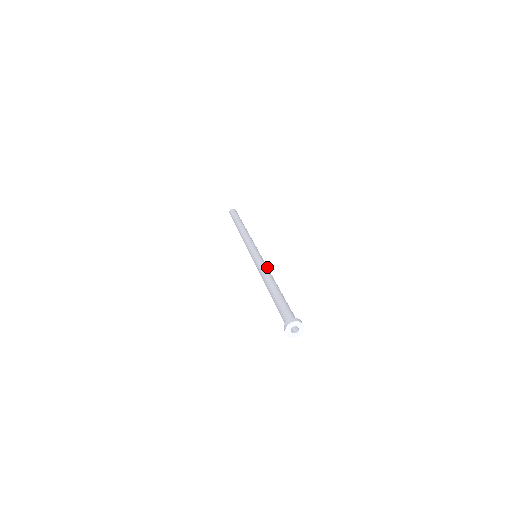
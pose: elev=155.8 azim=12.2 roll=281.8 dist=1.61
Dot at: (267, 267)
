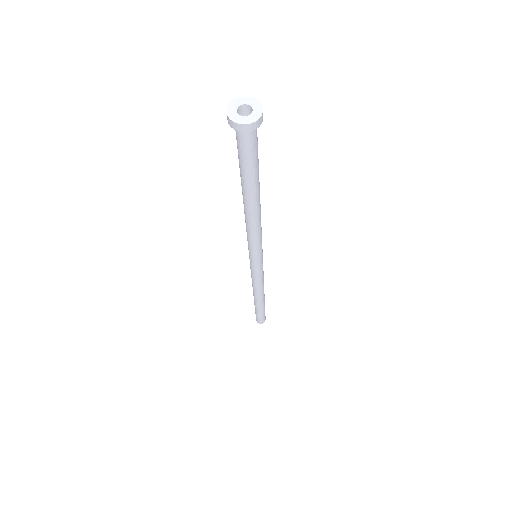
Dot at: occluded
